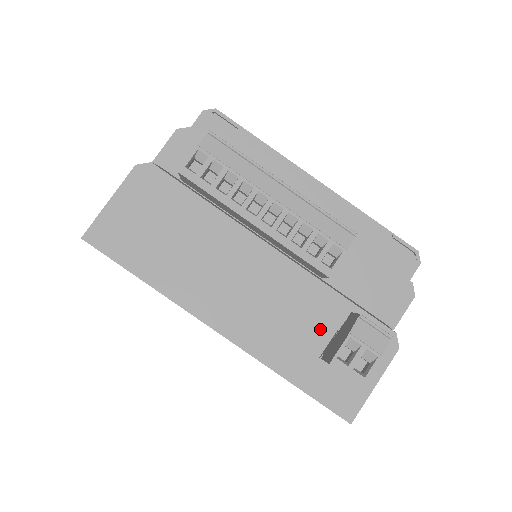
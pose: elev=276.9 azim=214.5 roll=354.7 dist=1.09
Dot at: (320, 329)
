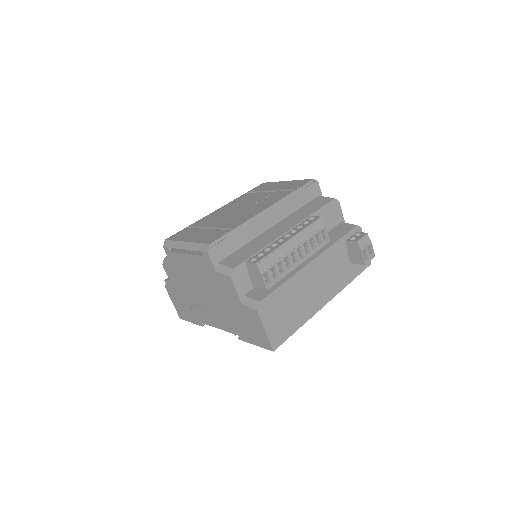
Dot at: (344, 258)
